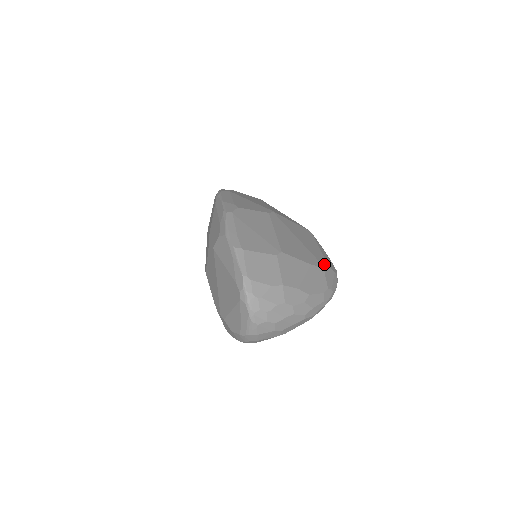
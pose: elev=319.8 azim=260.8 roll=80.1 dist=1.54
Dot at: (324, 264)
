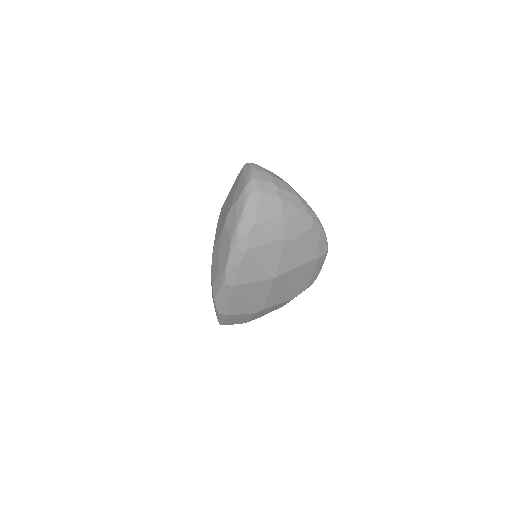
Dot at: occluded
